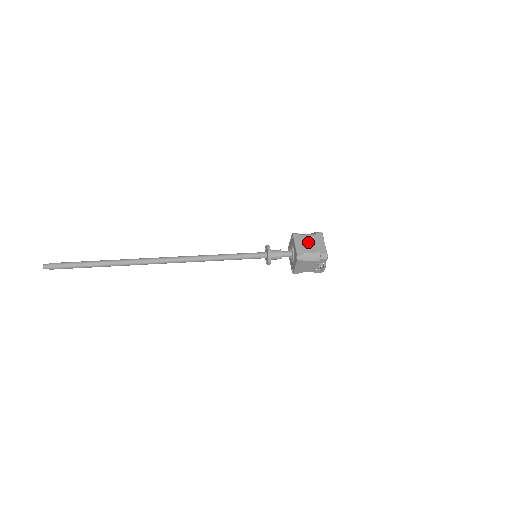
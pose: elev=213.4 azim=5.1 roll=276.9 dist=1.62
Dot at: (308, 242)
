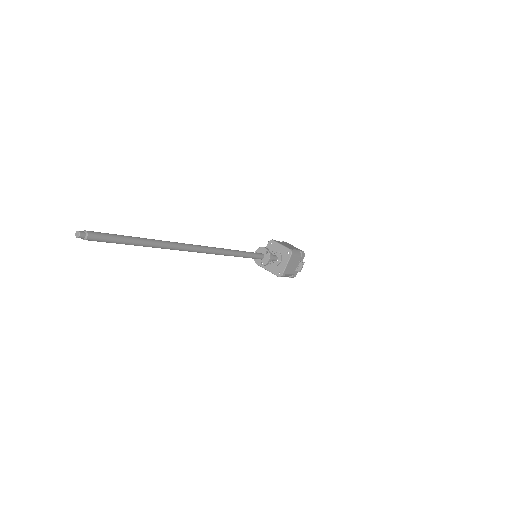
Dot at: (286, 244)
